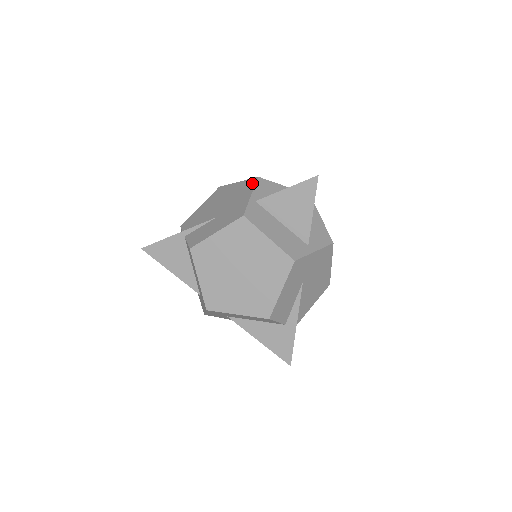
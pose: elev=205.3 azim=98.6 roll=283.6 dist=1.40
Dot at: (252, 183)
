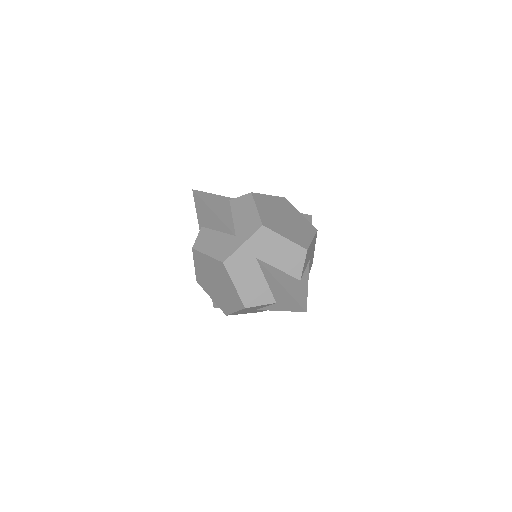
Dot at: occluded
